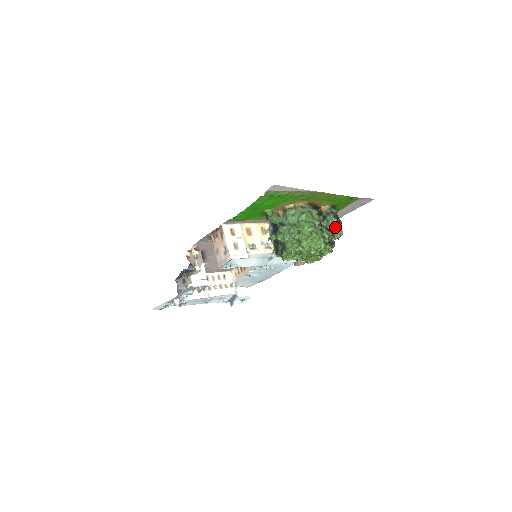
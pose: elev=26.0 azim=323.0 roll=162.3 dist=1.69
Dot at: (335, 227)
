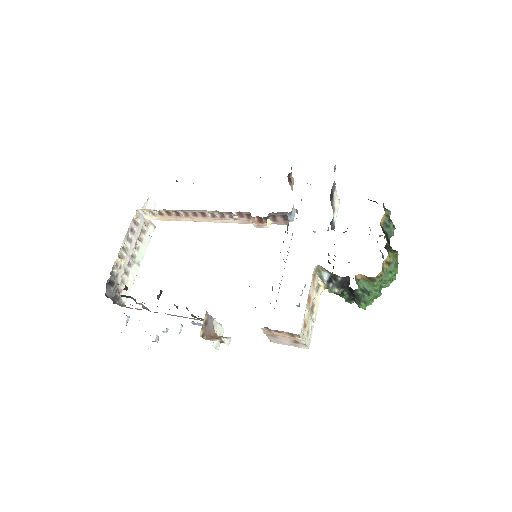
Dot at: occluded
